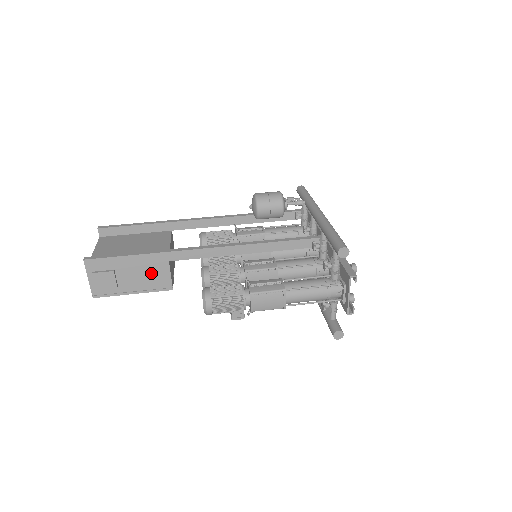
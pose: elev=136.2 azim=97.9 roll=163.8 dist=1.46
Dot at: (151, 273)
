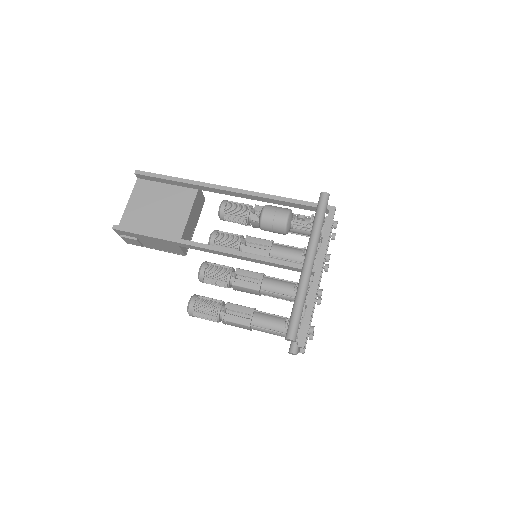
Dot at: (166, 246)
